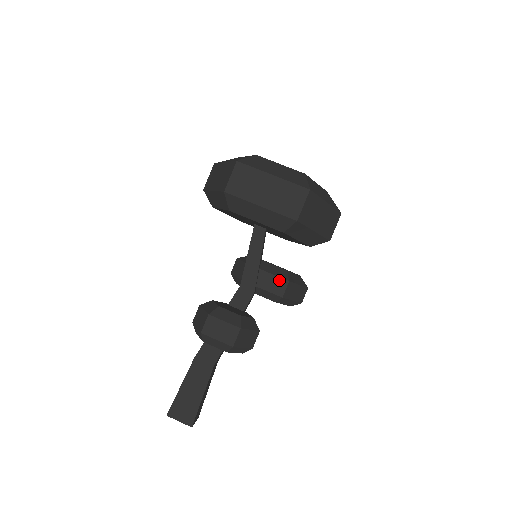
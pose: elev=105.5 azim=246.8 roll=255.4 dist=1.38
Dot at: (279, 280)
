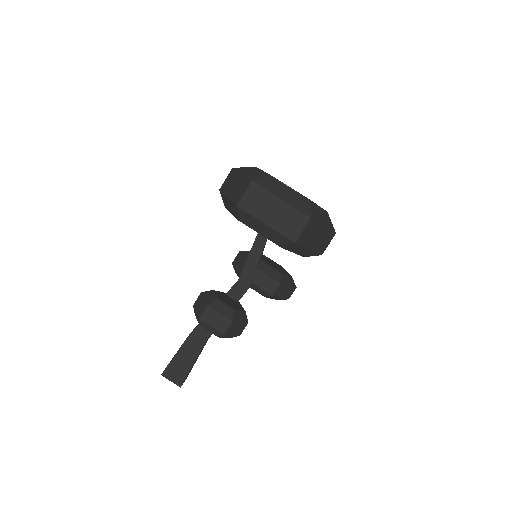
Dot at: (272, 281)
